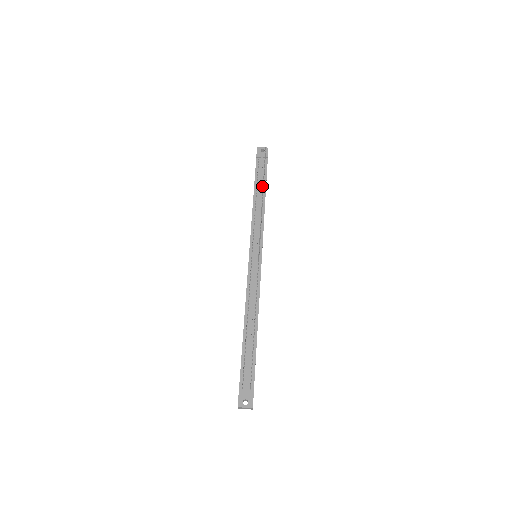
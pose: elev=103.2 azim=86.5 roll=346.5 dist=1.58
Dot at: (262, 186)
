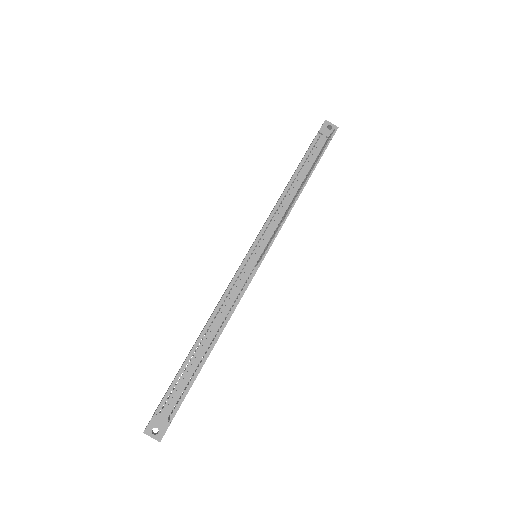
Dot at: (306, 173)
